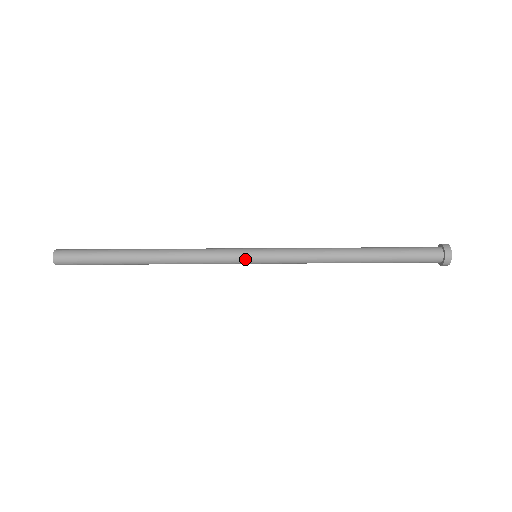
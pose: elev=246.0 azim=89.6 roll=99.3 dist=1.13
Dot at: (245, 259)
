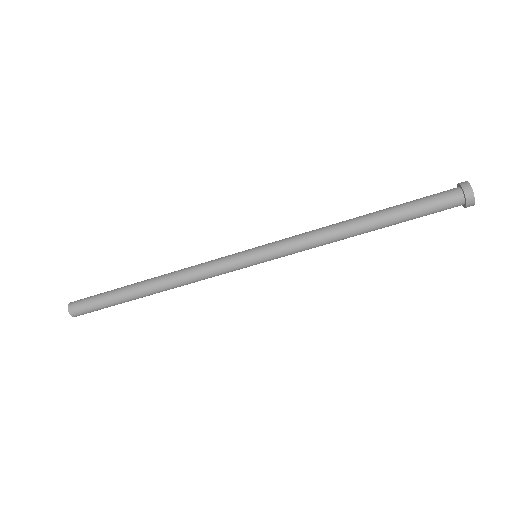
Dot at: (246, 266)
